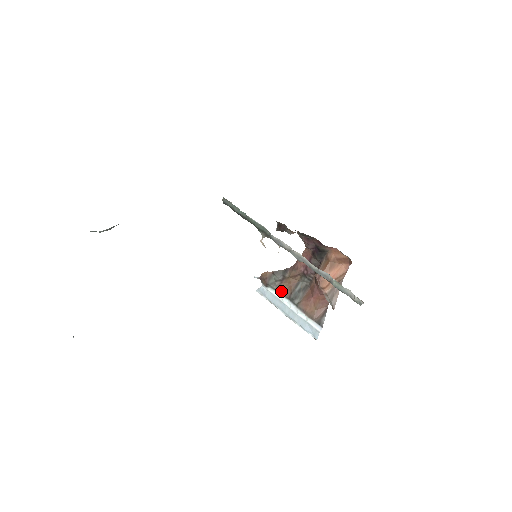
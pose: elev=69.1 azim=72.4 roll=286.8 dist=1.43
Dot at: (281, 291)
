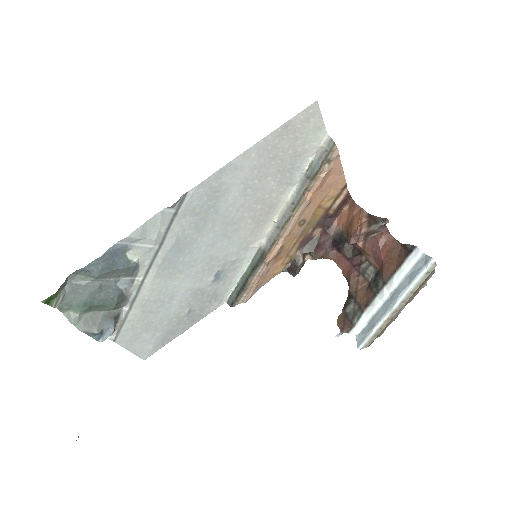
Dot at: (365, 305)
